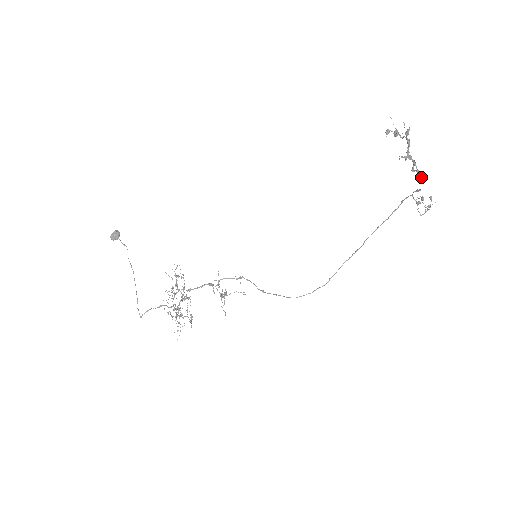
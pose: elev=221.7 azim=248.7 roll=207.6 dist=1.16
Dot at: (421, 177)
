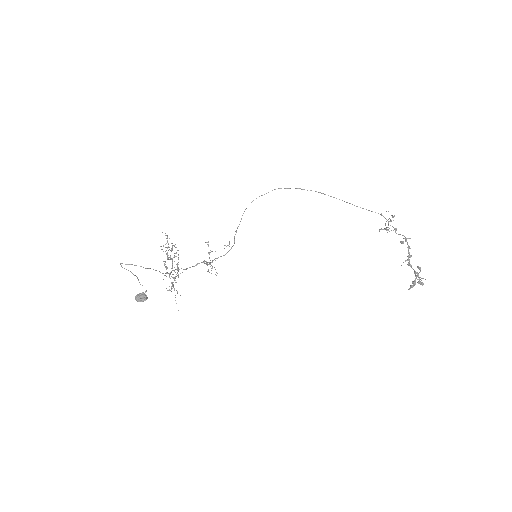
Dot at: occluded
